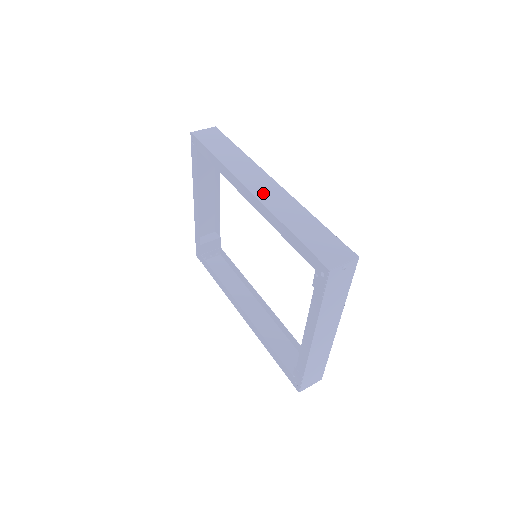
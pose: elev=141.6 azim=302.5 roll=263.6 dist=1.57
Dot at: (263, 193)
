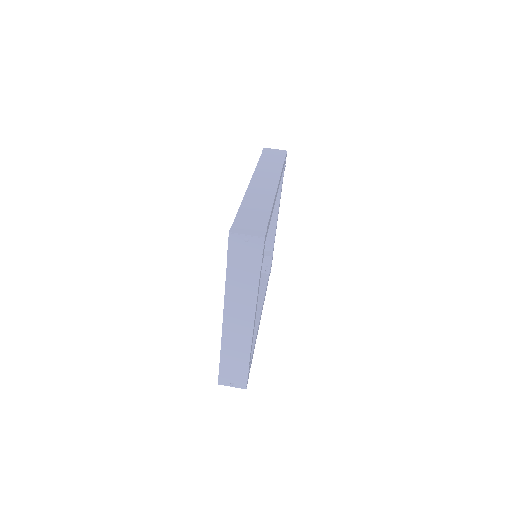
Dot at: (257, 186)
